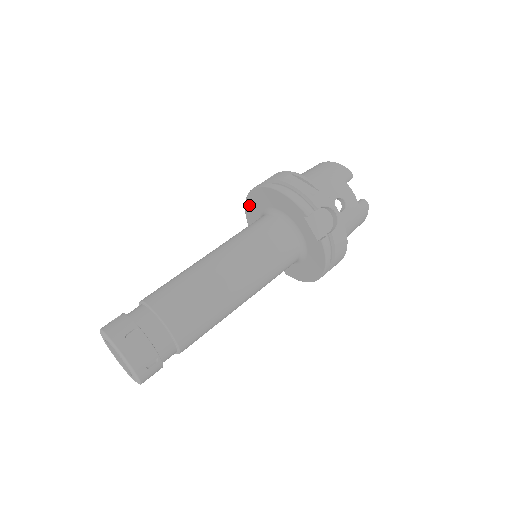
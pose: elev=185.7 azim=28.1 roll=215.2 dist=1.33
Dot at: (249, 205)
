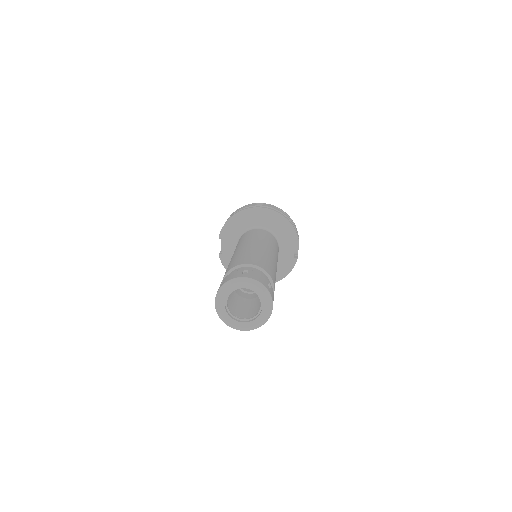
Dot at: (239, 217)
